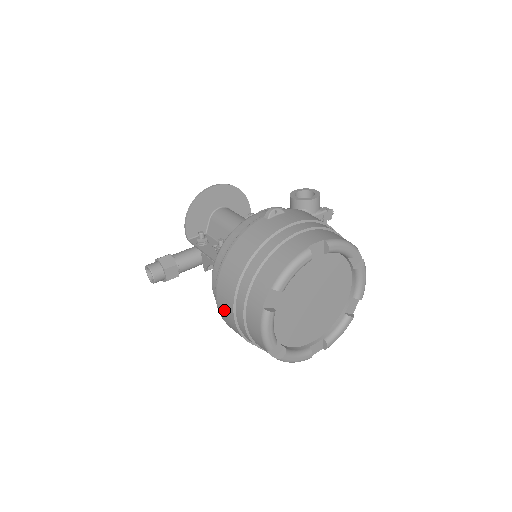
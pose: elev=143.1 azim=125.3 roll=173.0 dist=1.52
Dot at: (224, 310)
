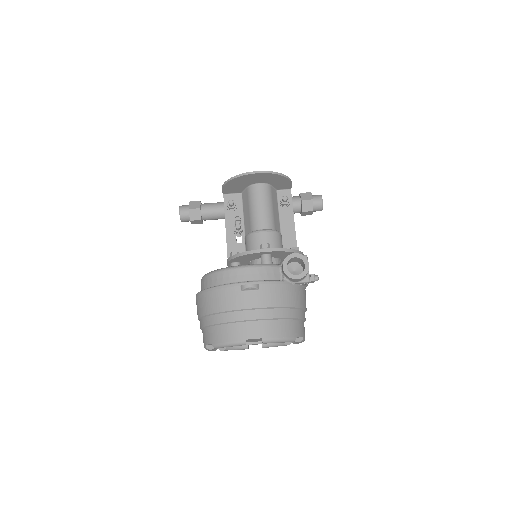
Dot at: occluded
